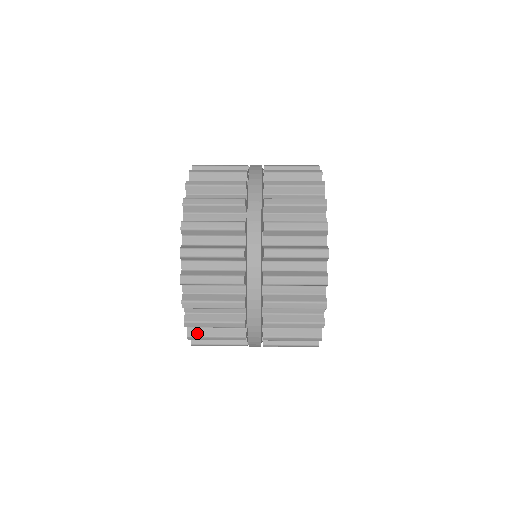
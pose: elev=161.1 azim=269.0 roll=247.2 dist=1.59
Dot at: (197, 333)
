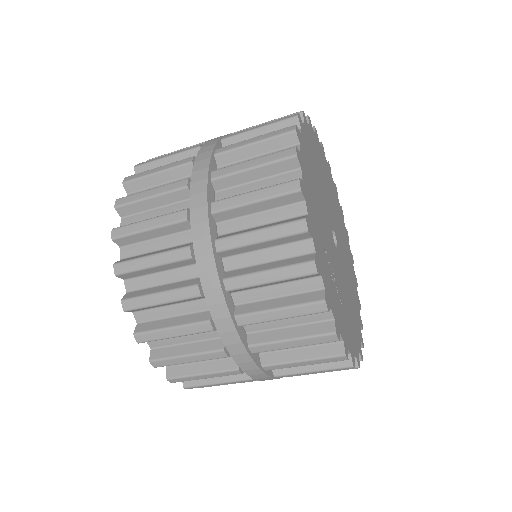
Dot at: occluded
